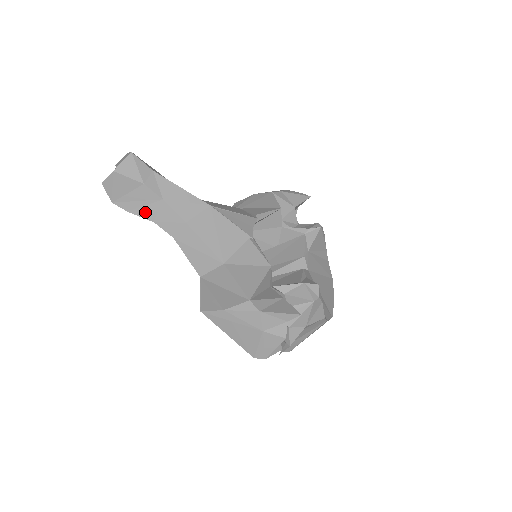
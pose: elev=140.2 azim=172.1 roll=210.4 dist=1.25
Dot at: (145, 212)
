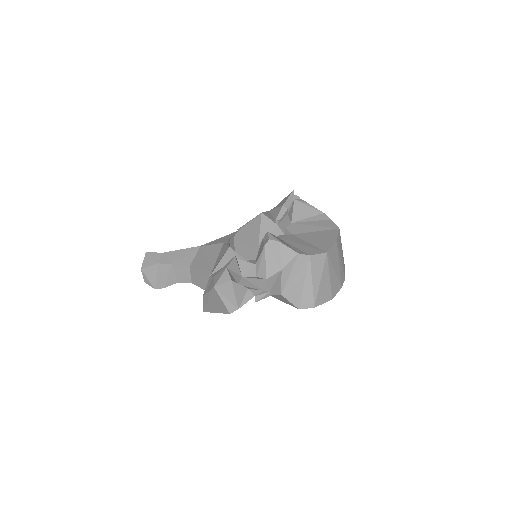
Dot at: (171, 280)
